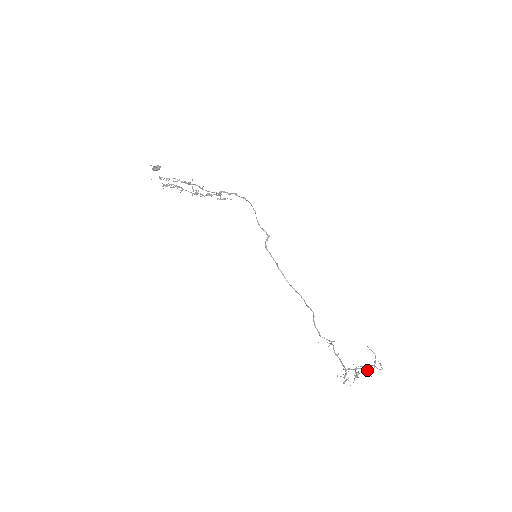
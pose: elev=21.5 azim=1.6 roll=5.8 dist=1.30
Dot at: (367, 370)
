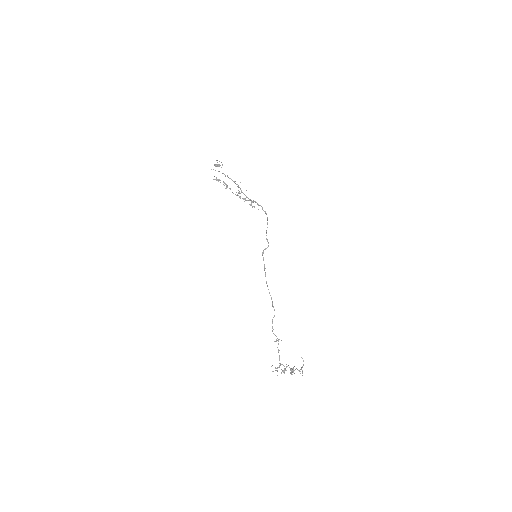
Dot at: (292, 370)
